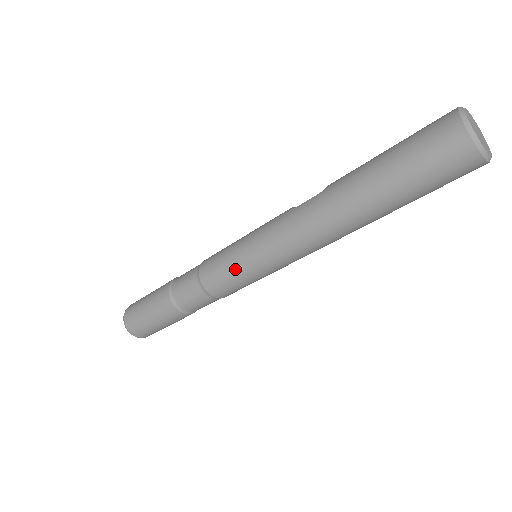
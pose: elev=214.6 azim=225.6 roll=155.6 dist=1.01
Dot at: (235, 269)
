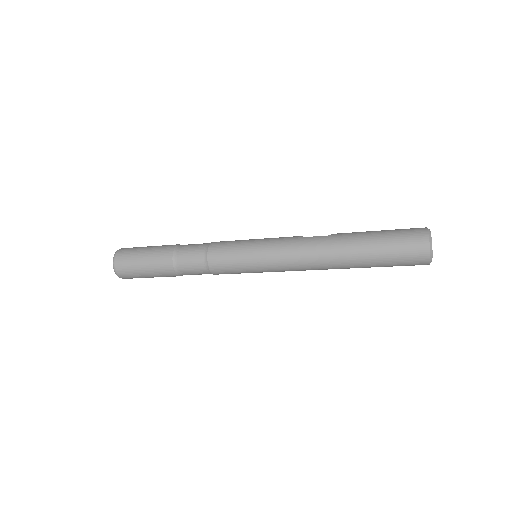
Dot at: (241, 257)
